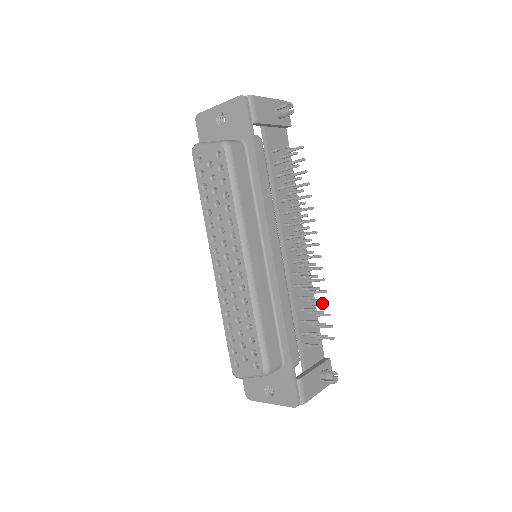
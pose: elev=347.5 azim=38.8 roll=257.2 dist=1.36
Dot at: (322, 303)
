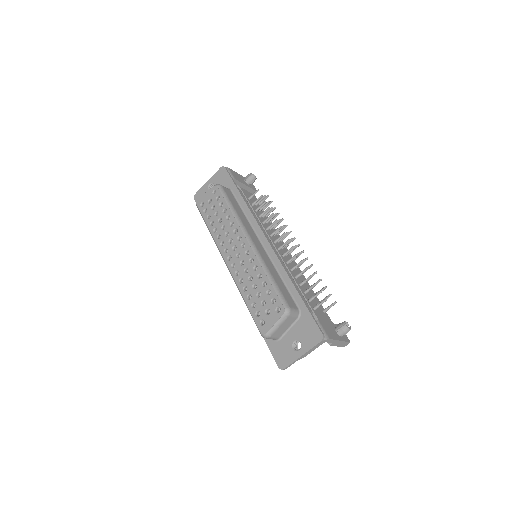
Dot at: occluded
